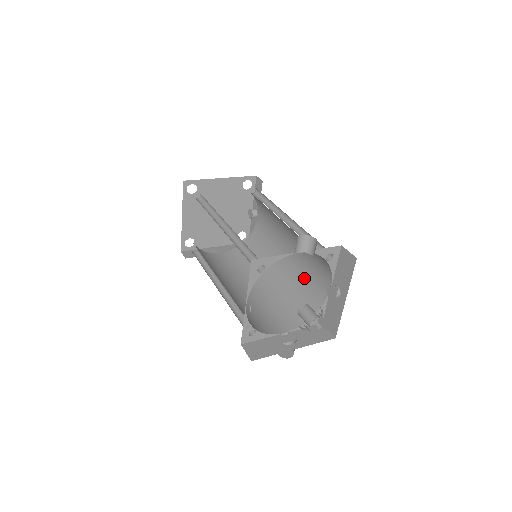
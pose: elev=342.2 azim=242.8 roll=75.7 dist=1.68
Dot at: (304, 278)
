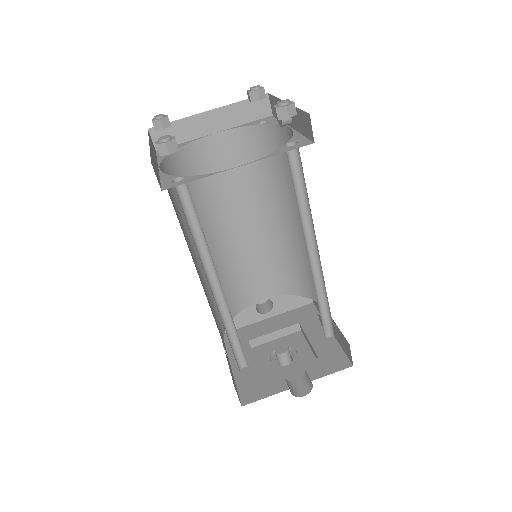
Dot at: (309, 265)
